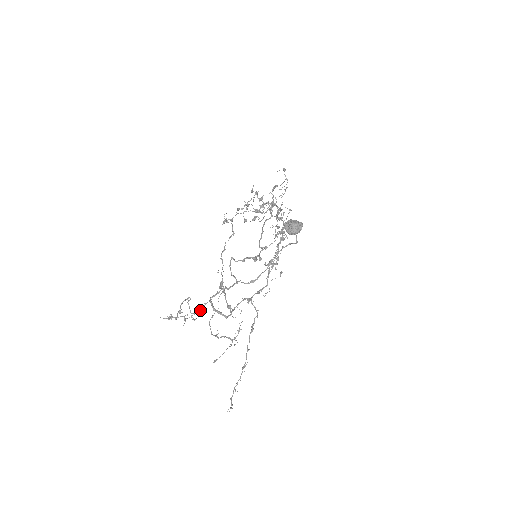
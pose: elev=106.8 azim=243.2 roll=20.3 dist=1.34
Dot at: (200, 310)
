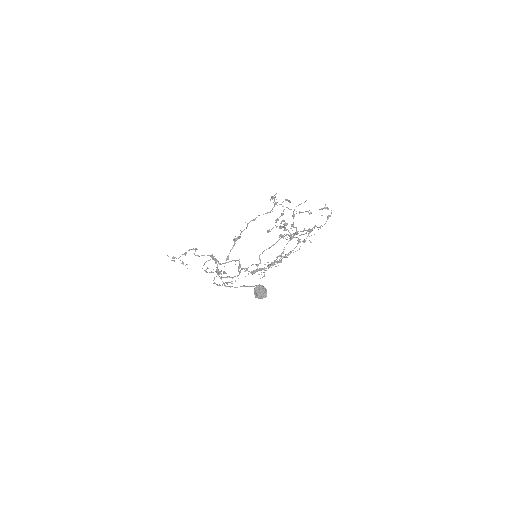
Dot at: (202, 255)
